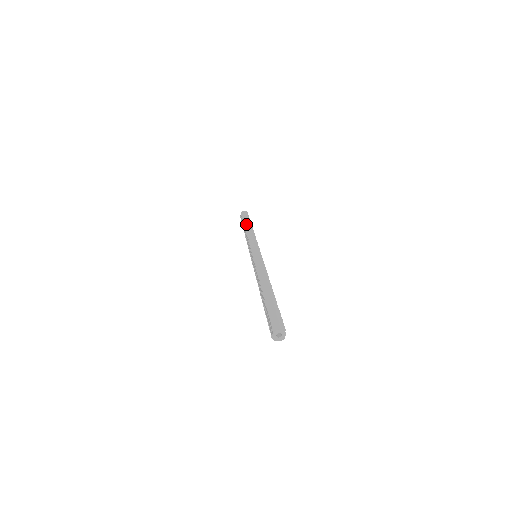
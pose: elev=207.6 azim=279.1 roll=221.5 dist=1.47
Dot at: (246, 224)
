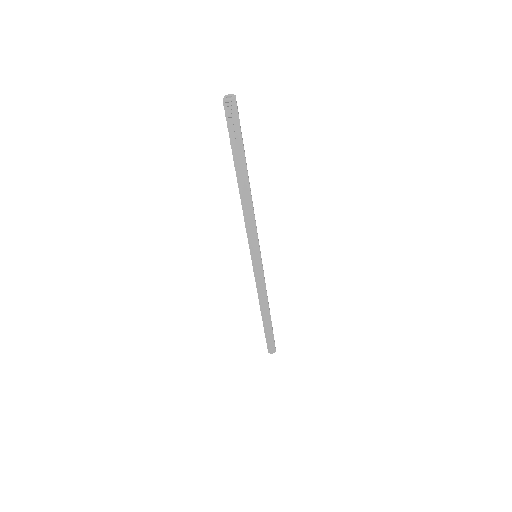
Dot at: occluded
